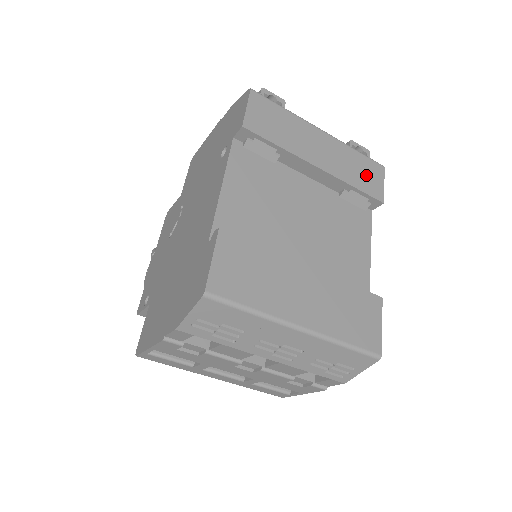
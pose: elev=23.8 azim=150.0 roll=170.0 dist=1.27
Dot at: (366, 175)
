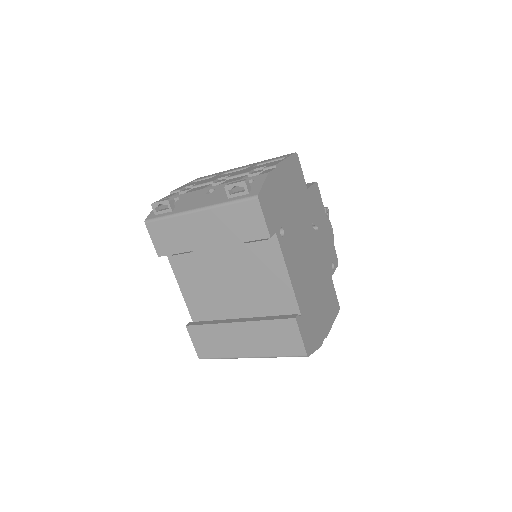
Dot at: (245, 223)
